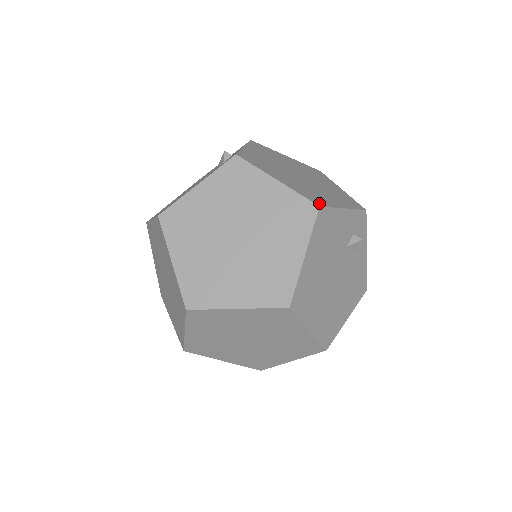
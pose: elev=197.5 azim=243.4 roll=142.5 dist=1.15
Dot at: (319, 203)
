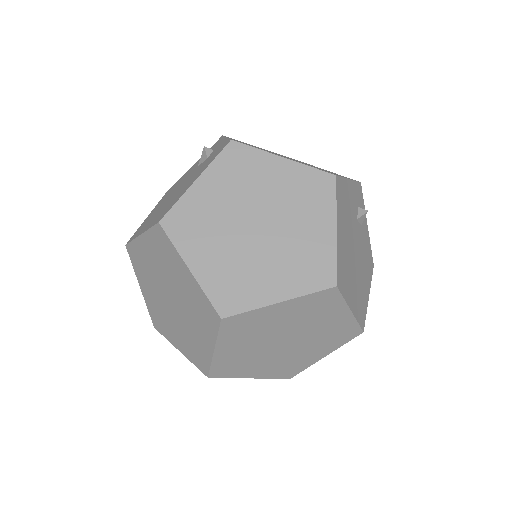
Dot at: occluded
